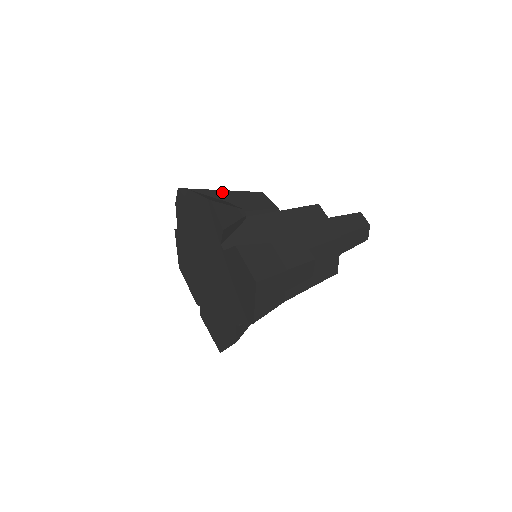
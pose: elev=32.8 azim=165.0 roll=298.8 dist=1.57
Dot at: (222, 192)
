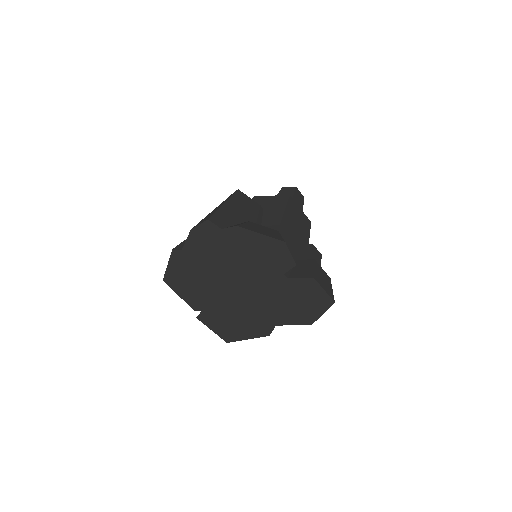
Dot at: (227, 206)
